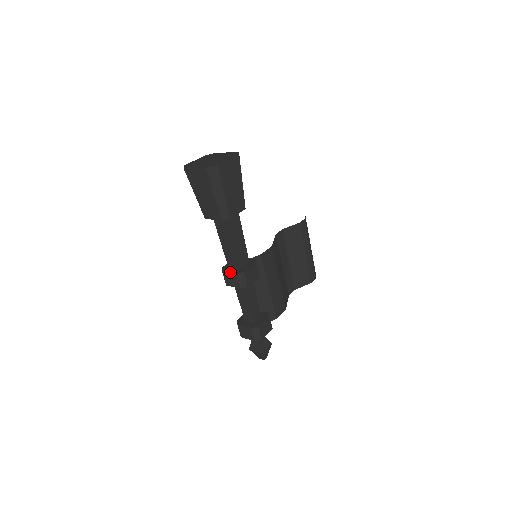
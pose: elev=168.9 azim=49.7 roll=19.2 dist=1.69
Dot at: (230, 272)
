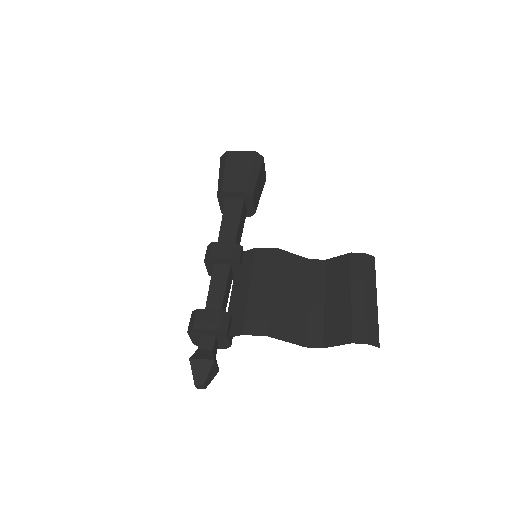
Dot at: occluded
